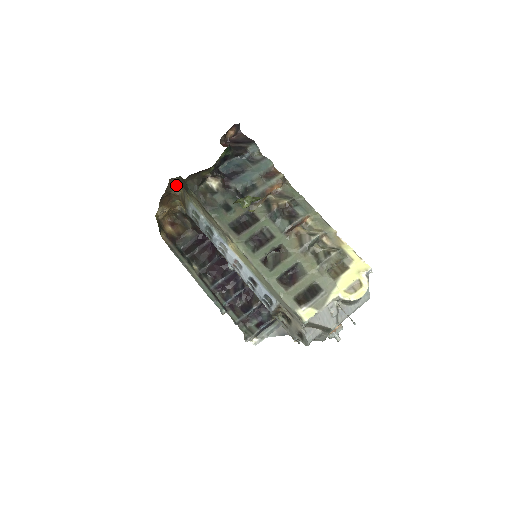
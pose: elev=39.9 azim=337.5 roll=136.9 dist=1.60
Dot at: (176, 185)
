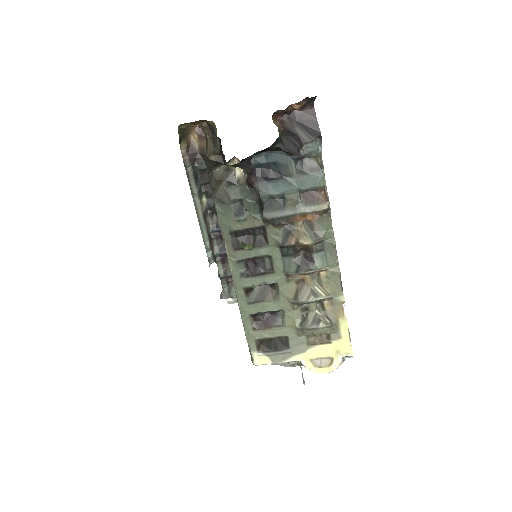
Dot at: occluded
